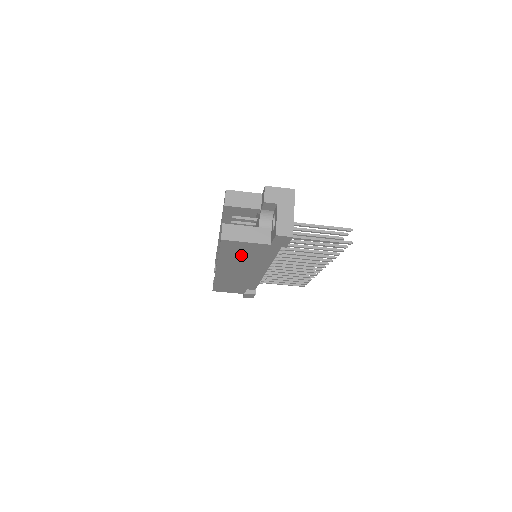
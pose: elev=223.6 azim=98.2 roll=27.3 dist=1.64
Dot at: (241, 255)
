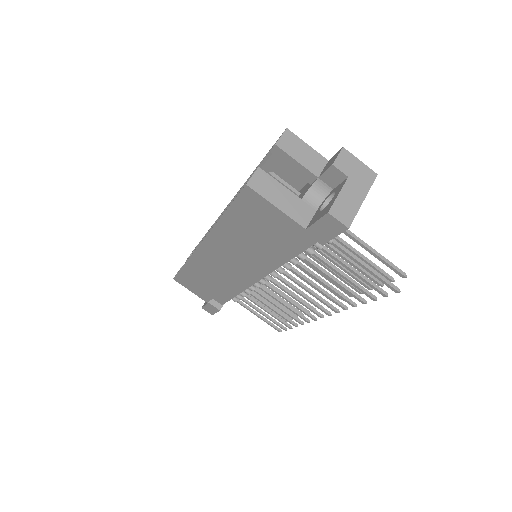
Dot at: (251, 231)
